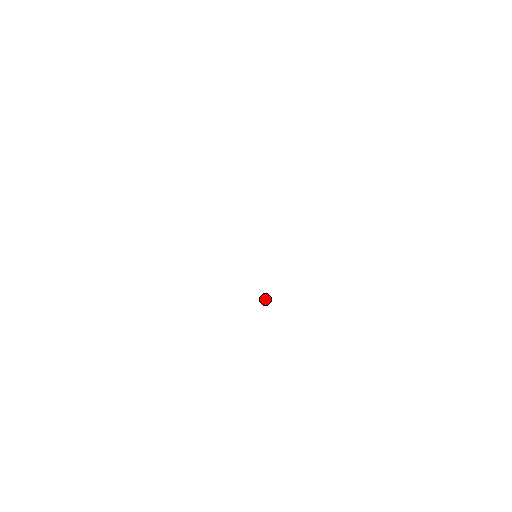
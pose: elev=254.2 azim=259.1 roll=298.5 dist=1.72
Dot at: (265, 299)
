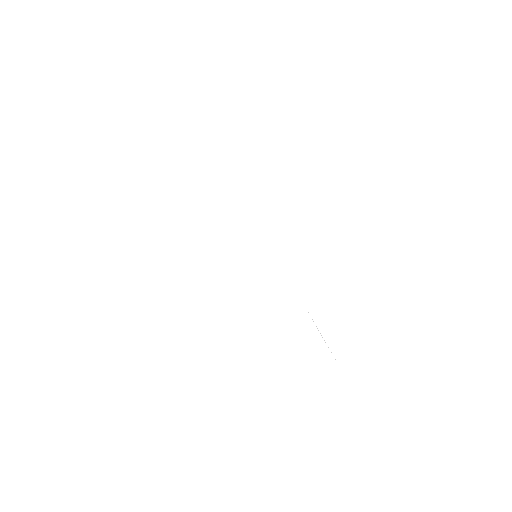
Dot at: occluded
